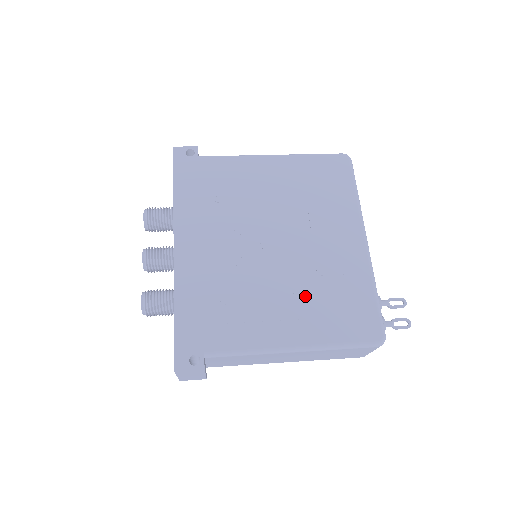
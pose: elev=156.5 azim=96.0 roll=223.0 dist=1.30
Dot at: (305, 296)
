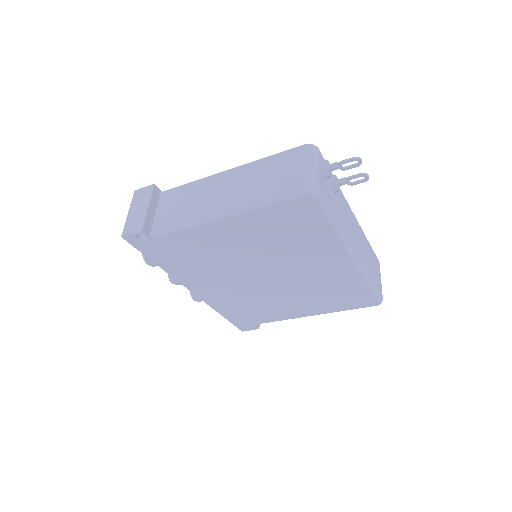
Dot at: occluded
